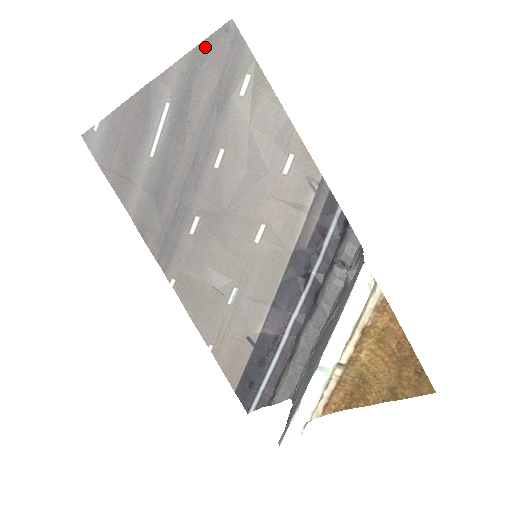
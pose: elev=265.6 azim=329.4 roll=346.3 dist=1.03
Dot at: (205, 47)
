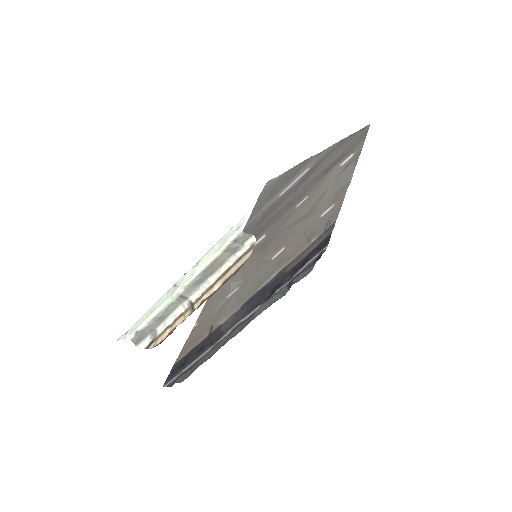
Dot at: (347, 139)
